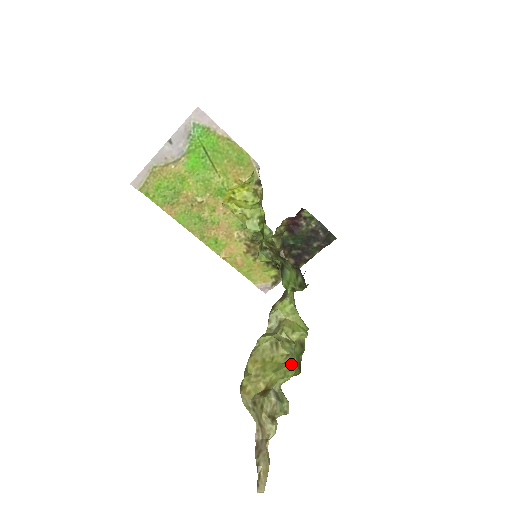
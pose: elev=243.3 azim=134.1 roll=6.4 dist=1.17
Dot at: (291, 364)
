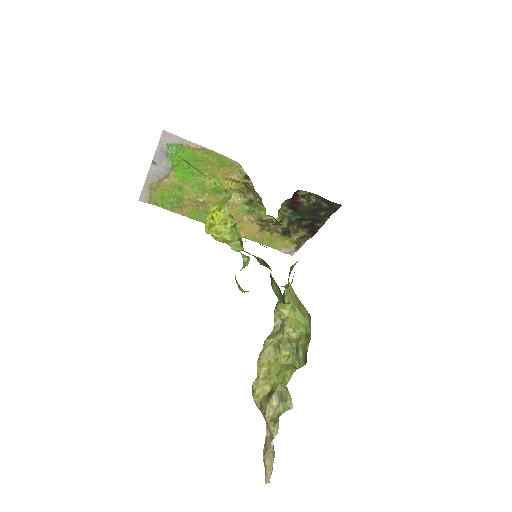
Dot at: (289, 368)
